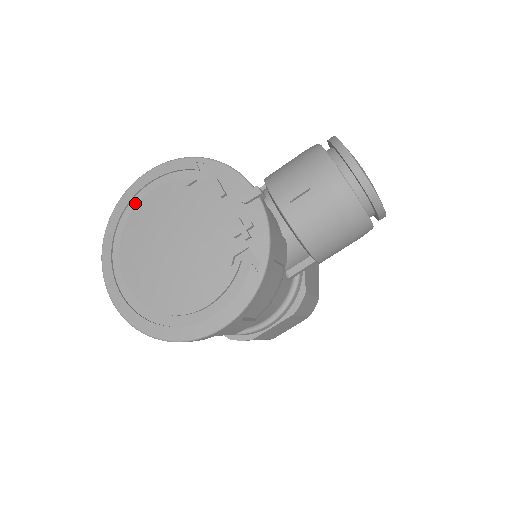
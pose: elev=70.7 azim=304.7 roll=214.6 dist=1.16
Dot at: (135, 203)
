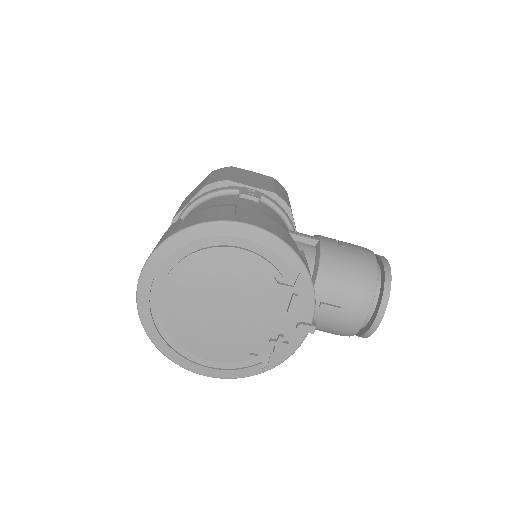
Dot at: (221, 240)
